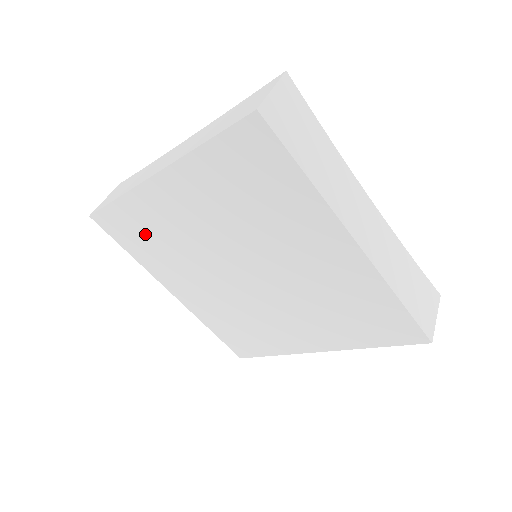
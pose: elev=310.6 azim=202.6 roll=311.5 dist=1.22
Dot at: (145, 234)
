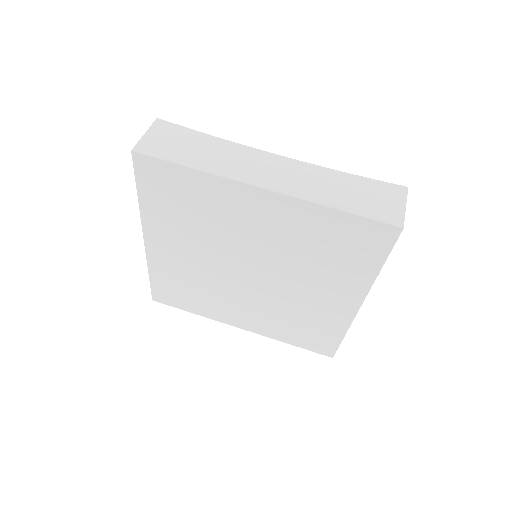
Dot at: (184, 201)
